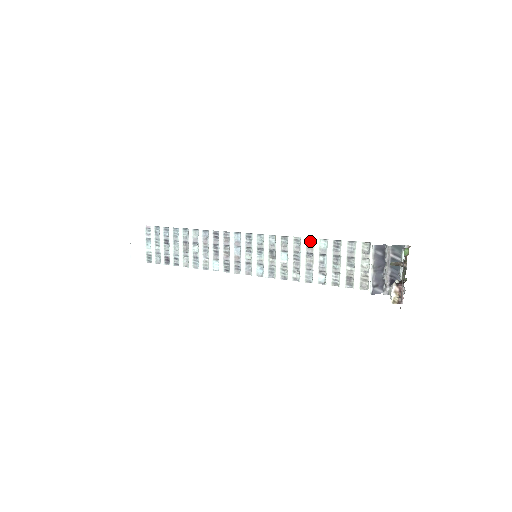
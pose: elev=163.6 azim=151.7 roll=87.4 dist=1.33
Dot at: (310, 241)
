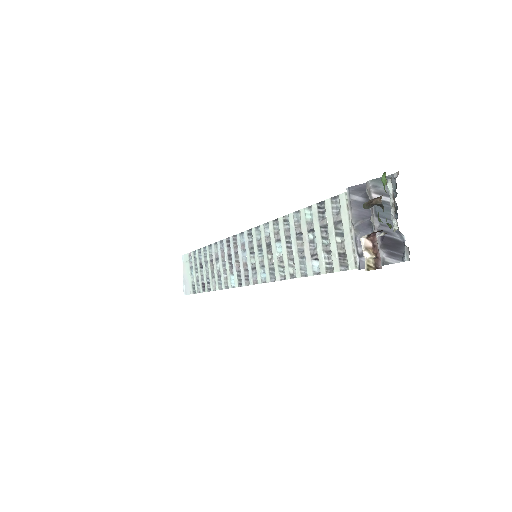
Dot at: (297, 216)
